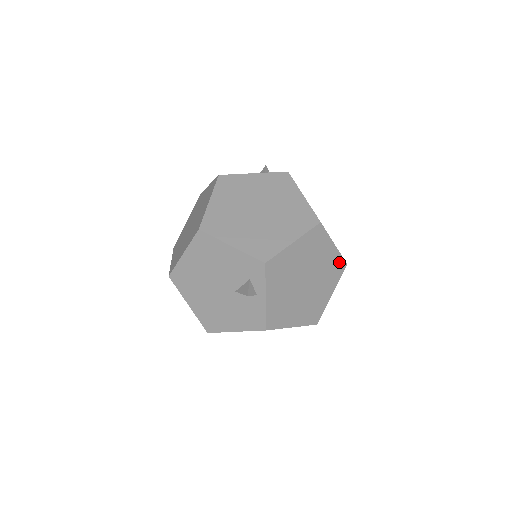
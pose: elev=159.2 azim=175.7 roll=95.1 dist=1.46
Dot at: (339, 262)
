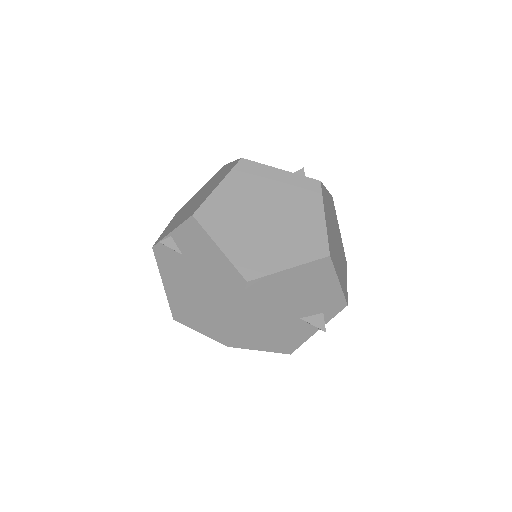
Dot at: occluded
